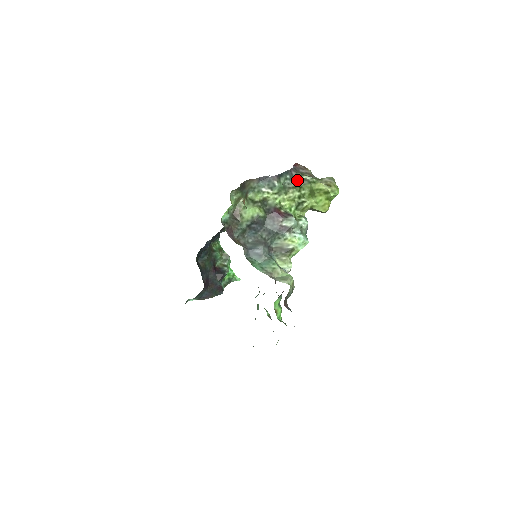
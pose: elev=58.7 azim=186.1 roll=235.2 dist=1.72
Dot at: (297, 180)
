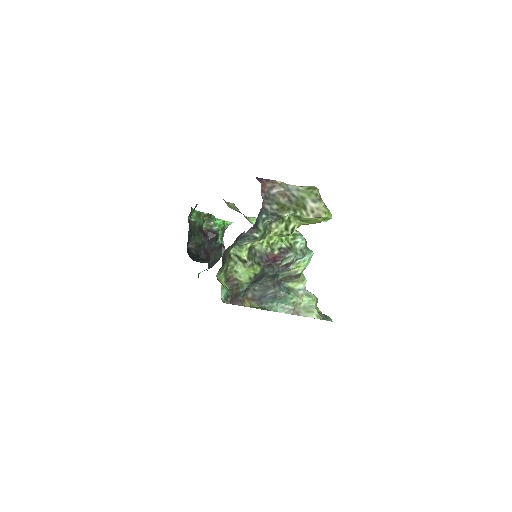
Dot at: (277, 218)
